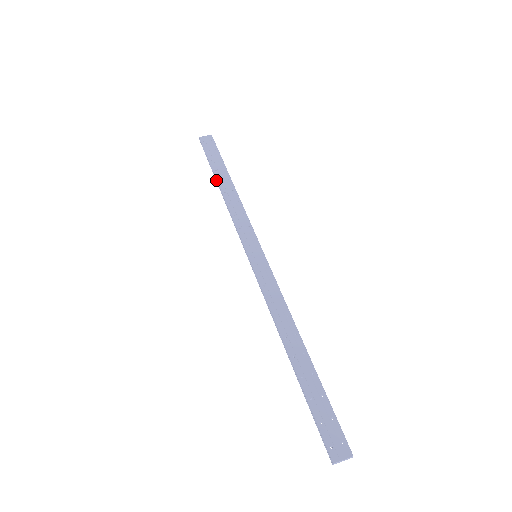
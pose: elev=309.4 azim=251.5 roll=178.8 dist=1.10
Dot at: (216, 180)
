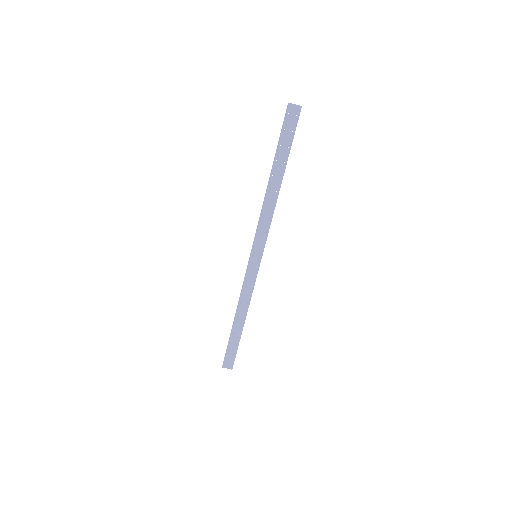
Dot at: (271, 169)
